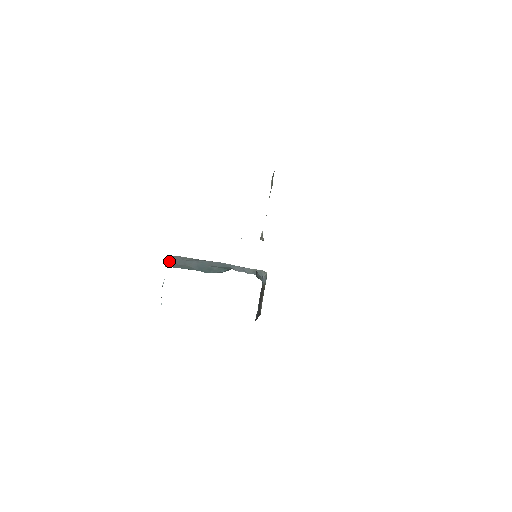
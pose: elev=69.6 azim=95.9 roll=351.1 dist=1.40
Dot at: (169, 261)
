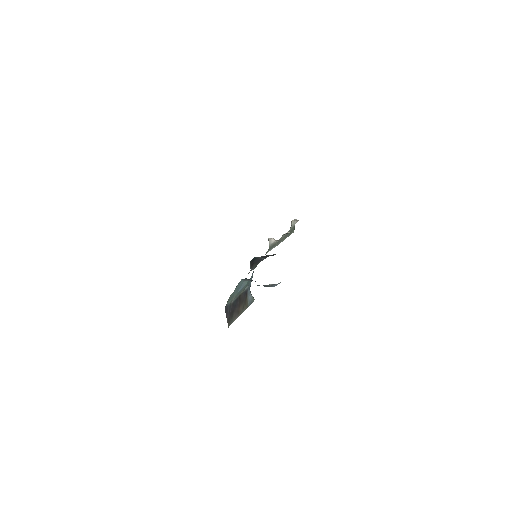
Dot at: occluded
